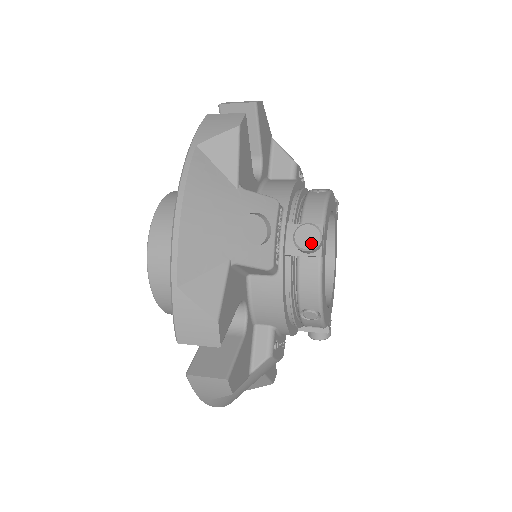
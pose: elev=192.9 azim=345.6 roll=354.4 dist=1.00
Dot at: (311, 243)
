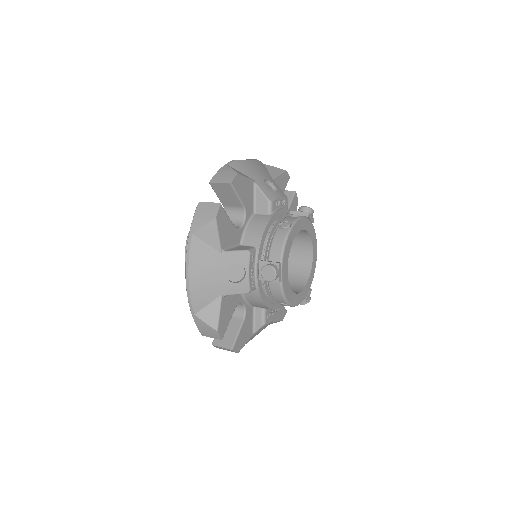
Dot at: (270, 278)
